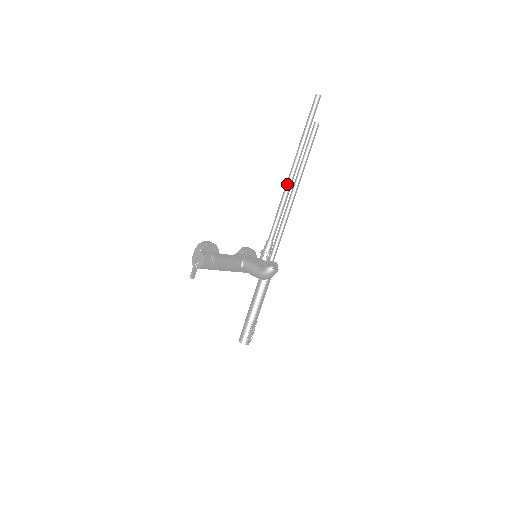
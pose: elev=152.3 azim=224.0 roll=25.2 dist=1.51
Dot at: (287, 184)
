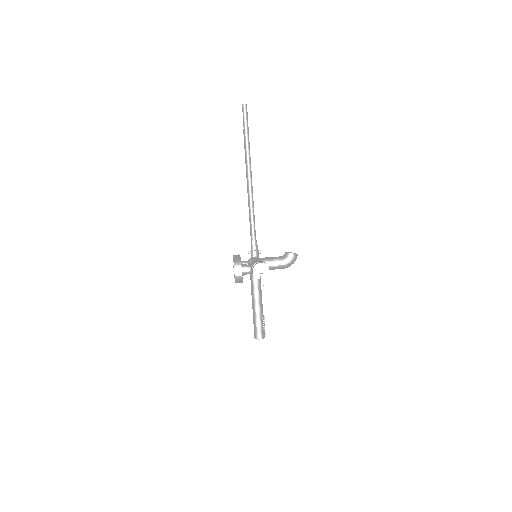
Dot at: (250, 186)
